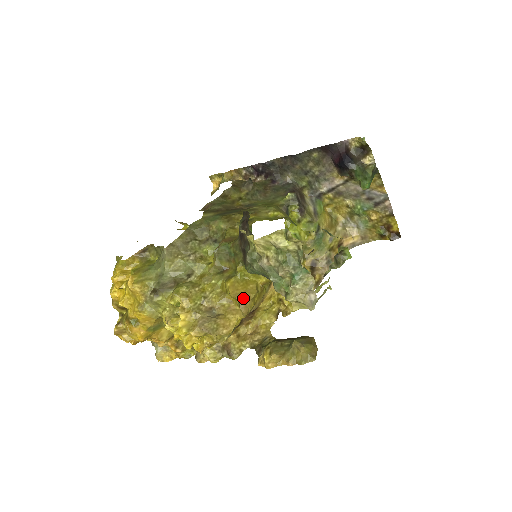
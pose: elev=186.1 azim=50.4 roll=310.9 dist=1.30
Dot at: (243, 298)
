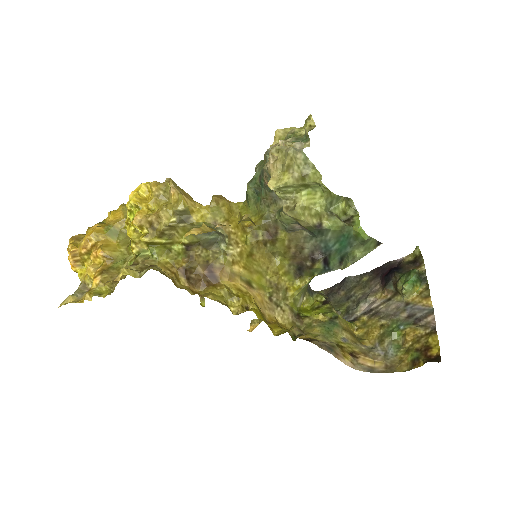
Dot at: (224, 197)
